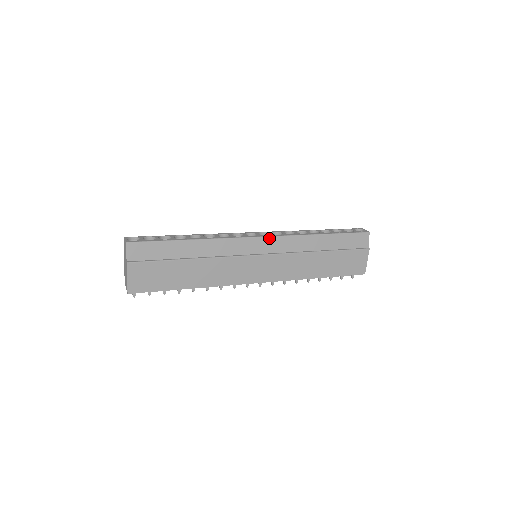
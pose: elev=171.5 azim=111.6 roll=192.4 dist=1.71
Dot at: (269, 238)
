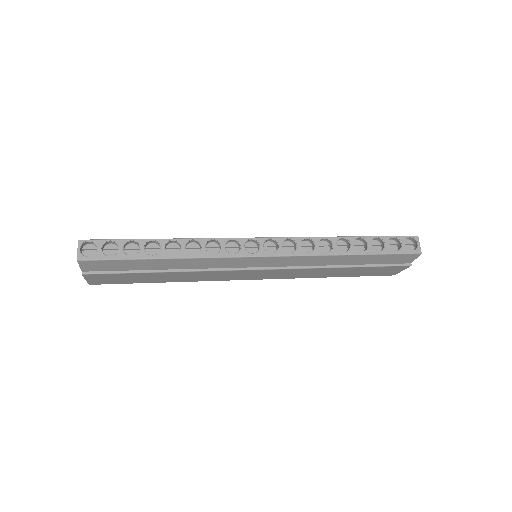
Dot at: (274, 257)
